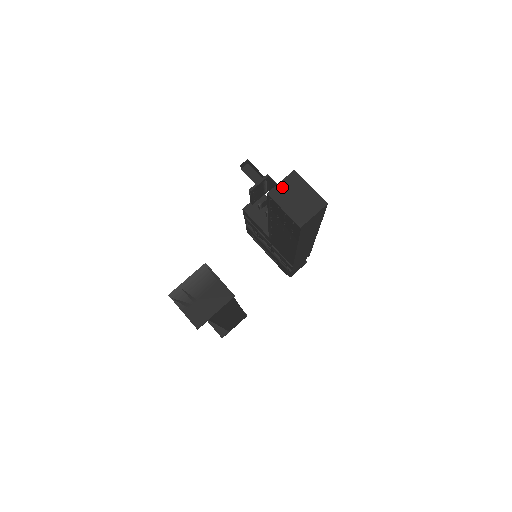
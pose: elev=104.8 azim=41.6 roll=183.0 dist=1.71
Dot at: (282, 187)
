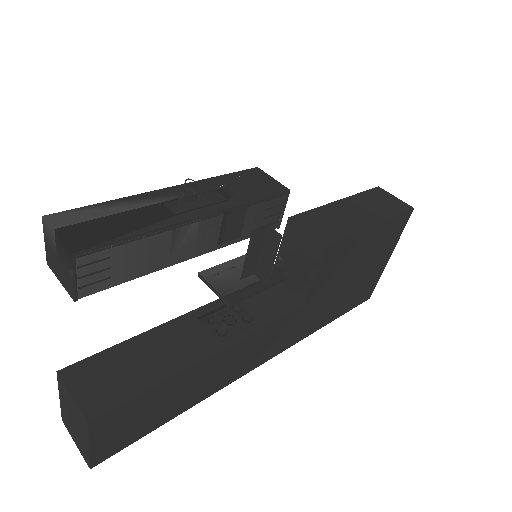
Dot at: (69, 398)
